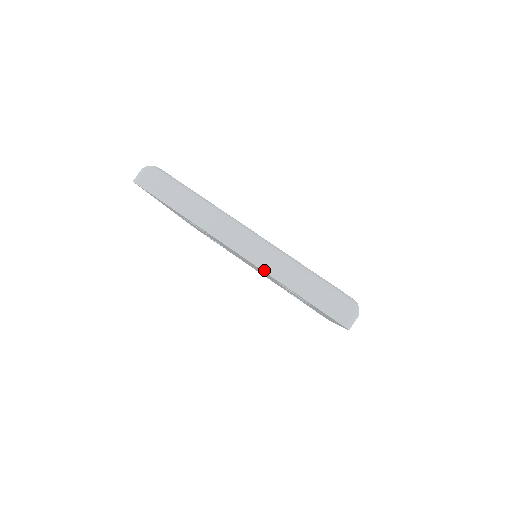
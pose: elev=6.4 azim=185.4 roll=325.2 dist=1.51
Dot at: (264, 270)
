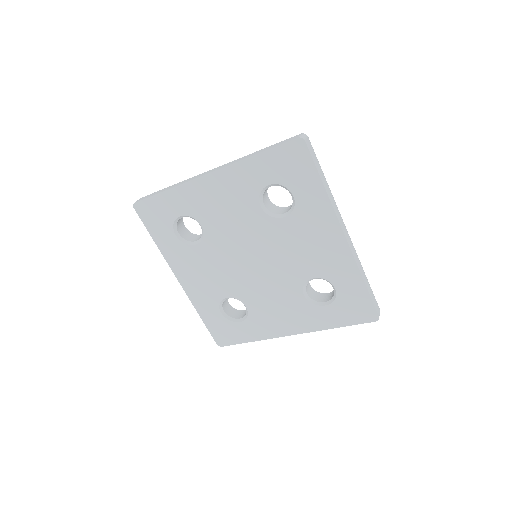
Dot at: (229, 165)
